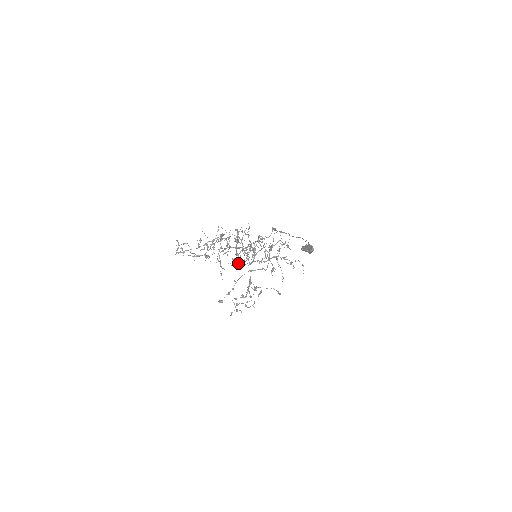
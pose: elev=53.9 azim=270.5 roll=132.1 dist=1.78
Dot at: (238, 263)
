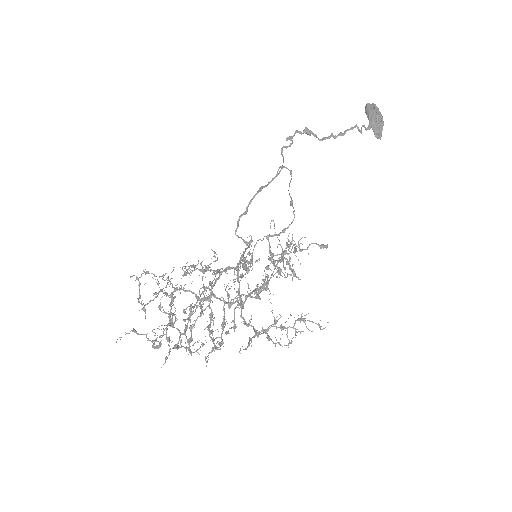
Dot at: occluded
